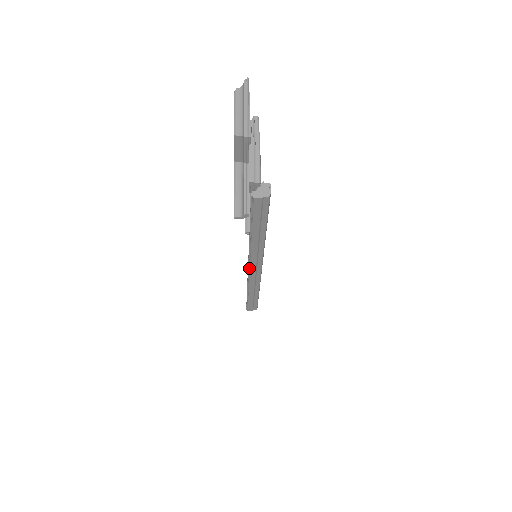
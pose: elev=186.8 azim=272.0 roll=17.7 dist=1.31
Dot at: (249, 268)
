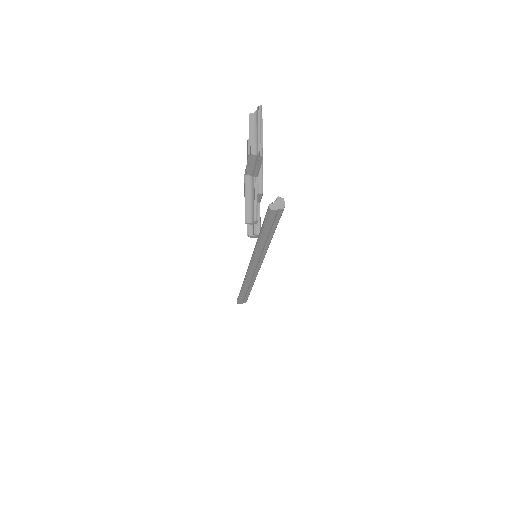
Dot at: (250, 266)
